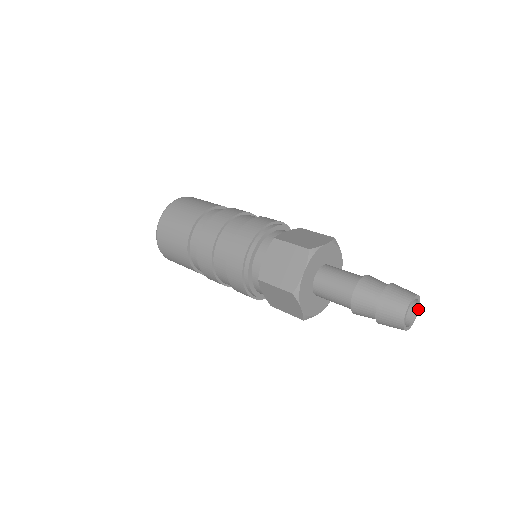
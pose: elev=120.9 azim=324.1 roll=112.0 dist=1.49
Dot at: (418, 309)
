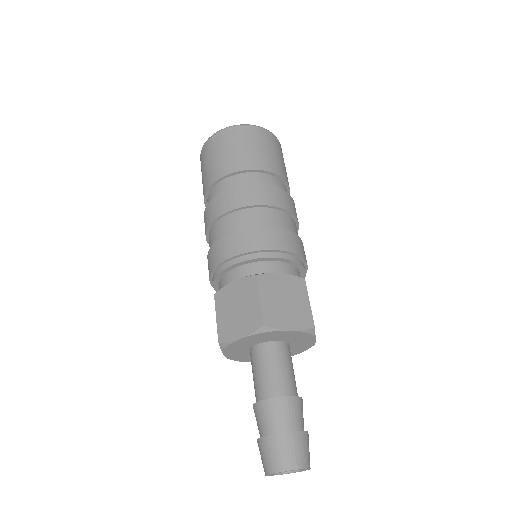
Dot at: (304, 470)
